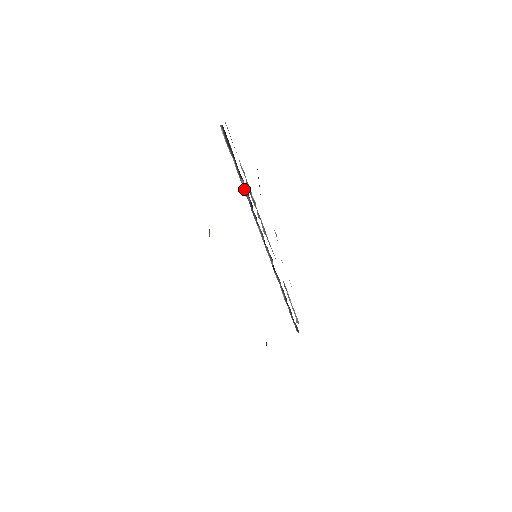
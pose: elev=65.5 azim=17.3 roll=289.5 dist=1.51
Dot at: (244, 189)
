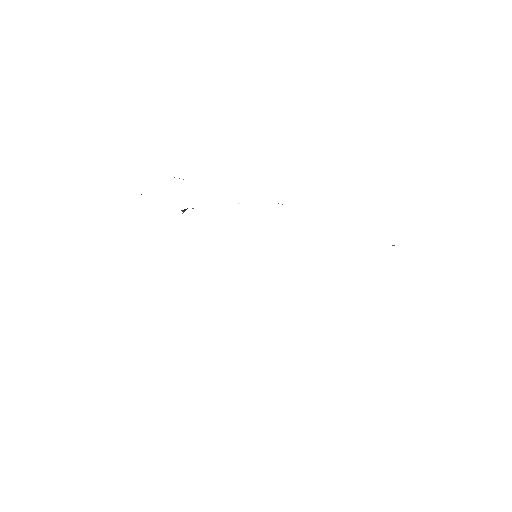
Dot at: occluded
